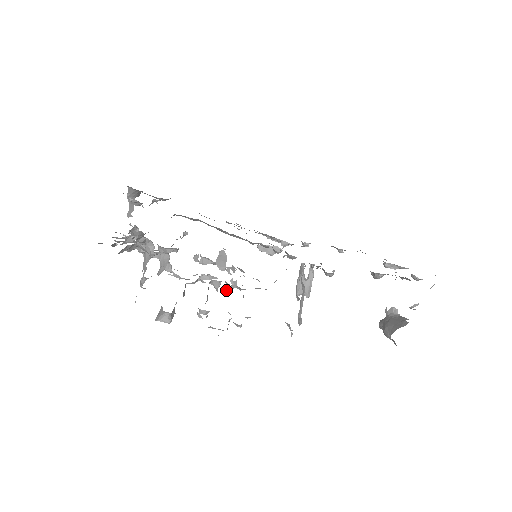
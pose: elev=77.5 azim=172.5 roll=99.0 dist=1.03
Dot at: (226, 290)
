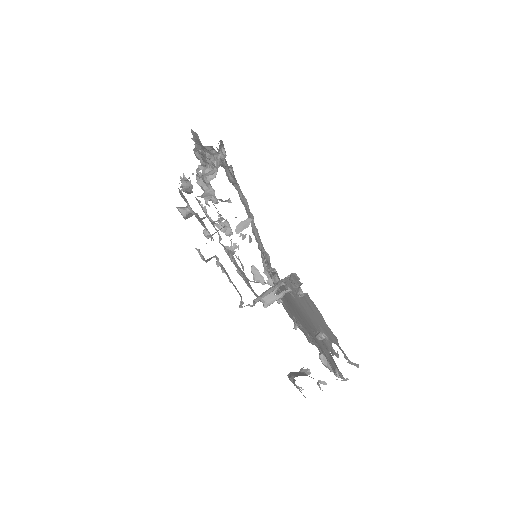
Dot at: (226, 246)
